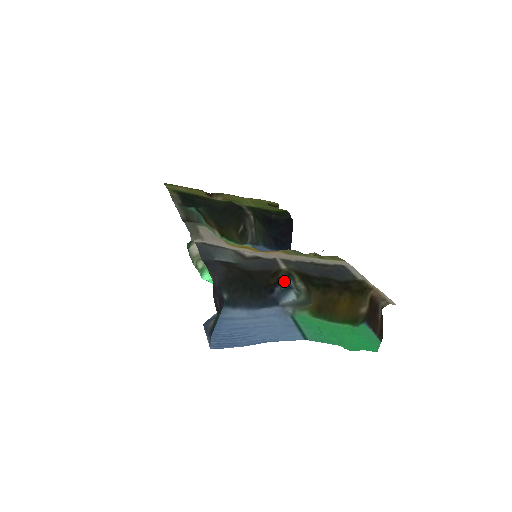
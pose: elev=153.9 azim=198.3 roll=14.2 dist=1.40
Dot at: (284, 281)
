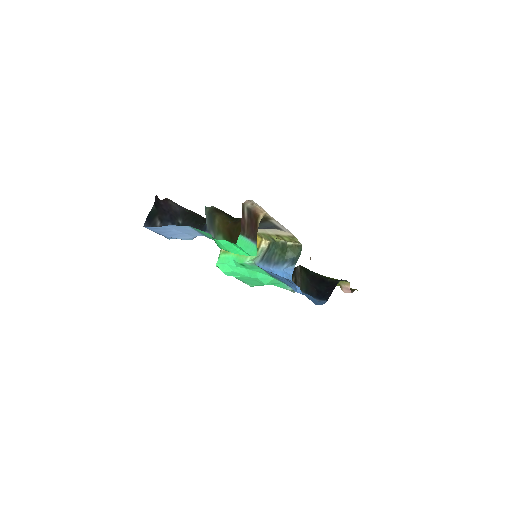
Dot at: occluded
